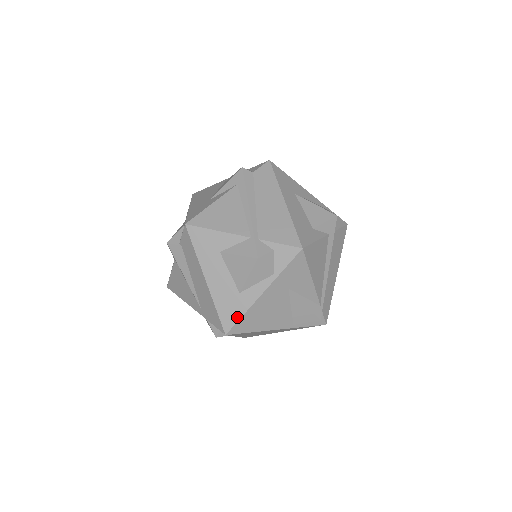
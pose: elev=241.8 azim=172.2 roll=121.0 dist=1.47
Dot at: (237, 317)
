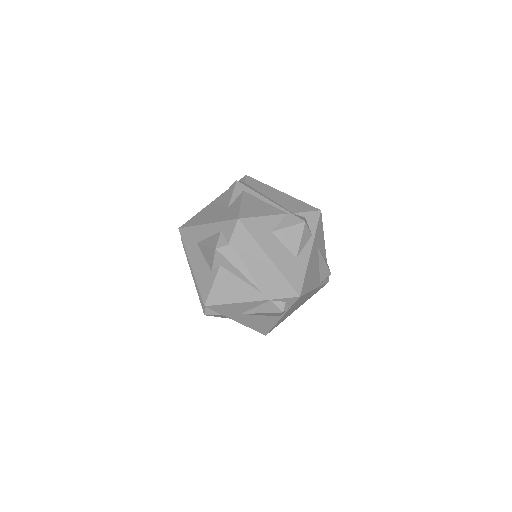
Dot at: (302, 278)
